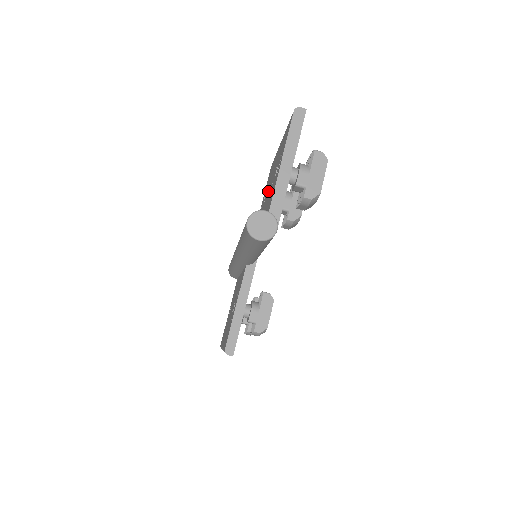
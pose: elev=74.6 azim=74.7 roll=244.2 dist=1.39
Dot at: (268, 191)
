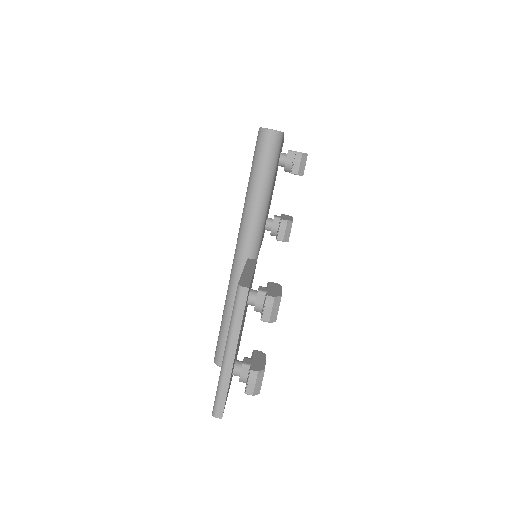
Dot at: occluded
